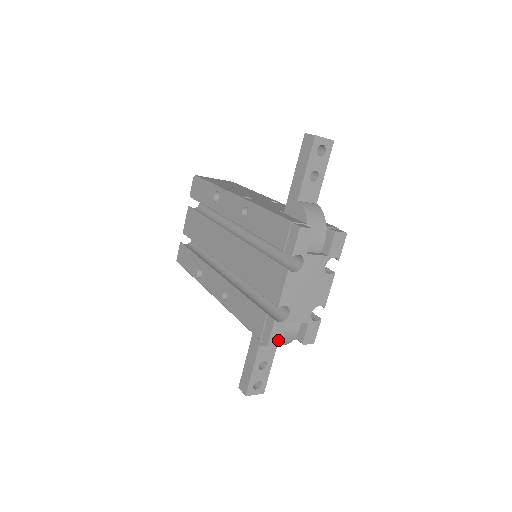
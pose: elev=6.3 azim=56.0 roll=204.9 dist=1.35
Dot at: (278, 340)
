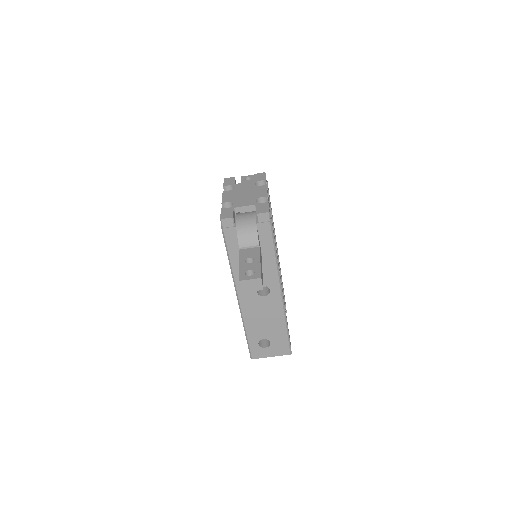
Dot at: (229, 216)
